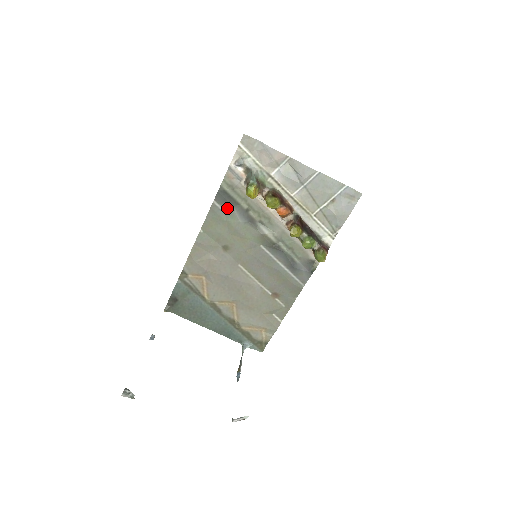
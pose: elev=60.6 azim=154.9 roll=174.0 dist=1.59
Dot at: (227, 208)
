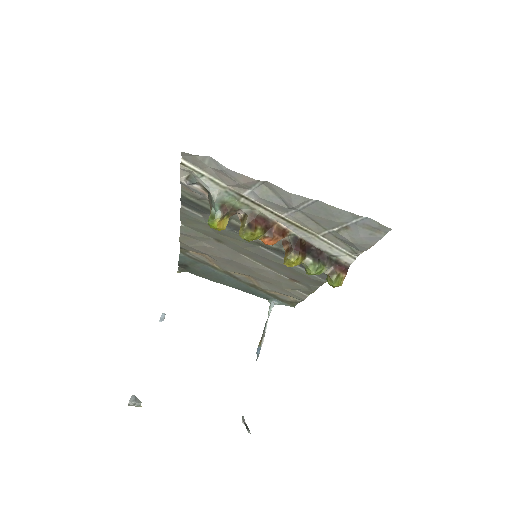
Dot at: (201, 213)
